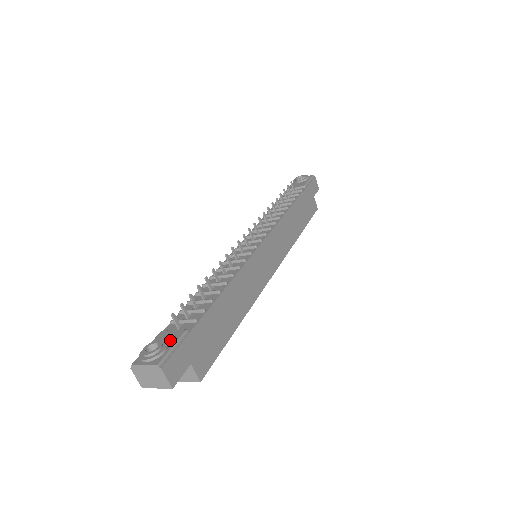
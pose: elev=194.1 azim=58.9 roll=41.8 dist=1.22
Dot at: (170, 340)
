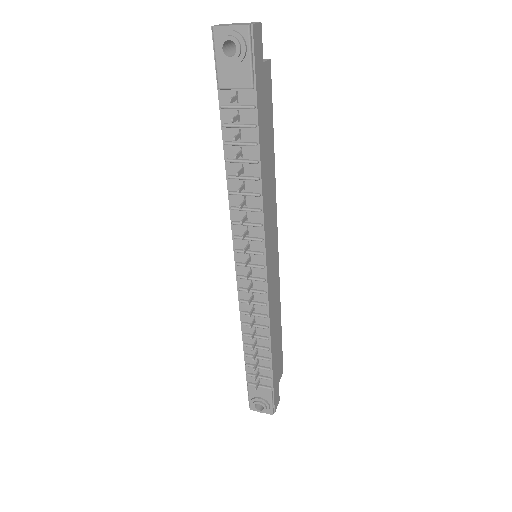
Dot at: (265, 397)
